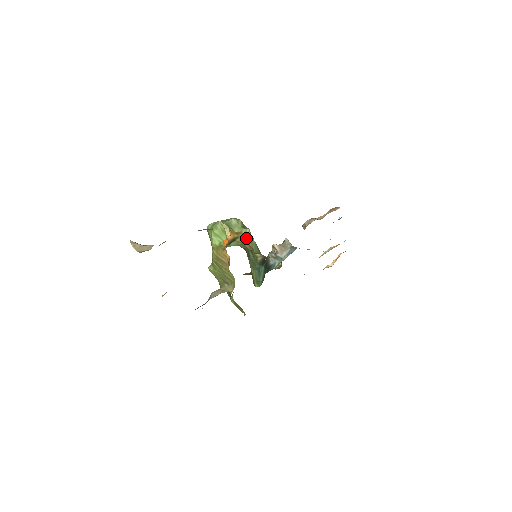
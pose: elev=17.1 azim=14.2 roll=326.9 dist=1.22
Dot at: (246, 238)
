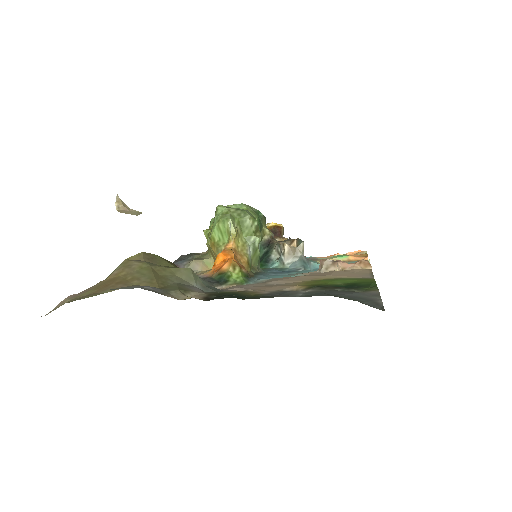
Dot at: (251, 247)
